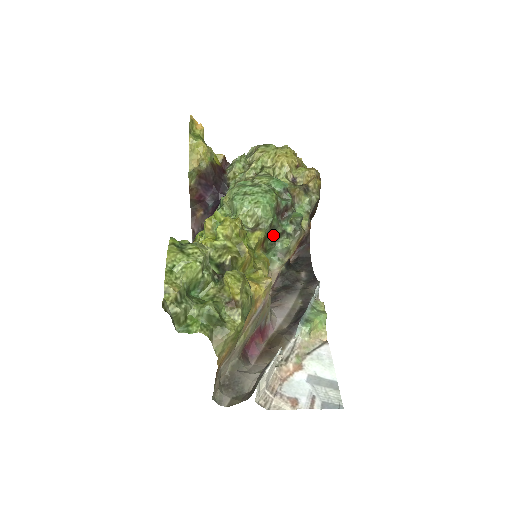
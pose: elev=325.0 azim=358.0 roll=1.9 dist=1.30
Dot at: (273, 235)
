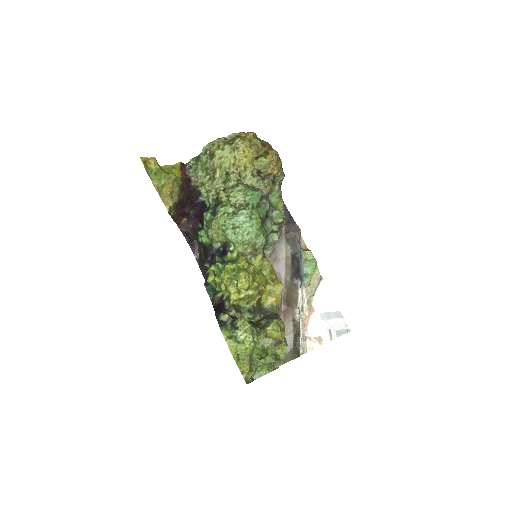
Dot at: occluded
